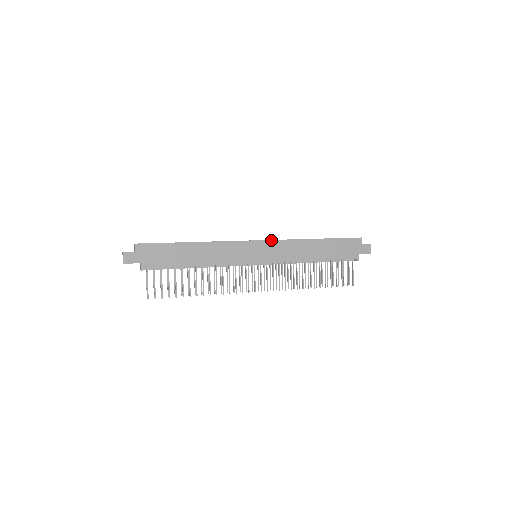
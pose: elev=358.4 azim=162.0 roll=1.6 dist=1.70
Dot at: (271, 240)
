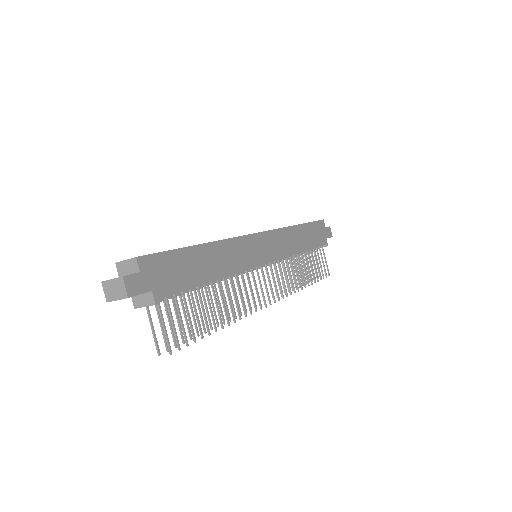
Dot at: (269, 230)
